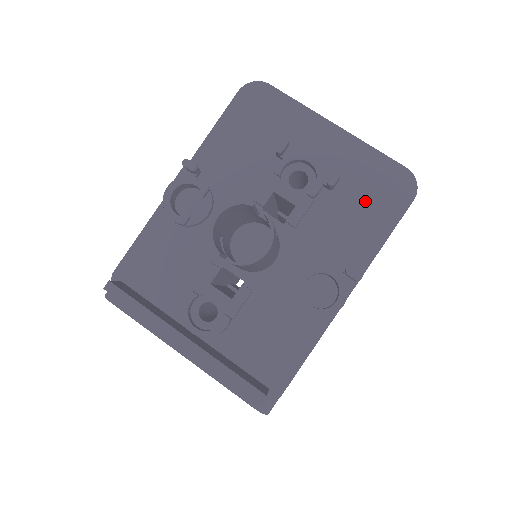
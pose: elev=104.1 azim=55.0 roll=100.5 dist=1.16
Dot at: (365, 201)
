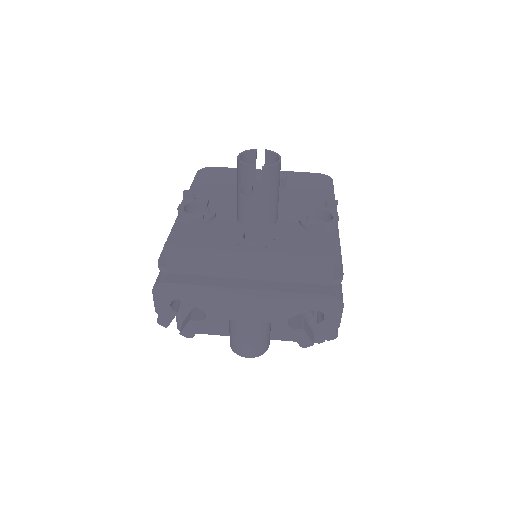
Dot at: (308, 187)
